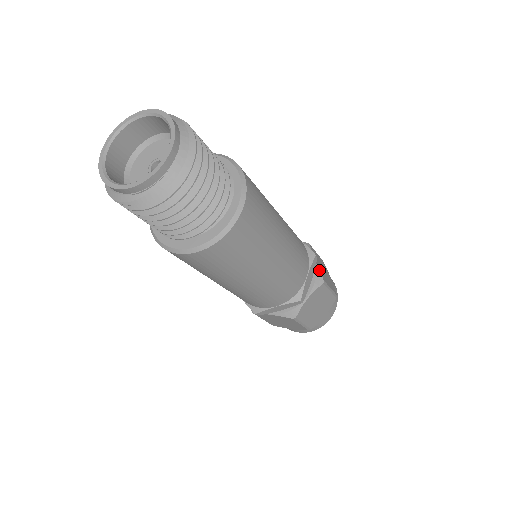
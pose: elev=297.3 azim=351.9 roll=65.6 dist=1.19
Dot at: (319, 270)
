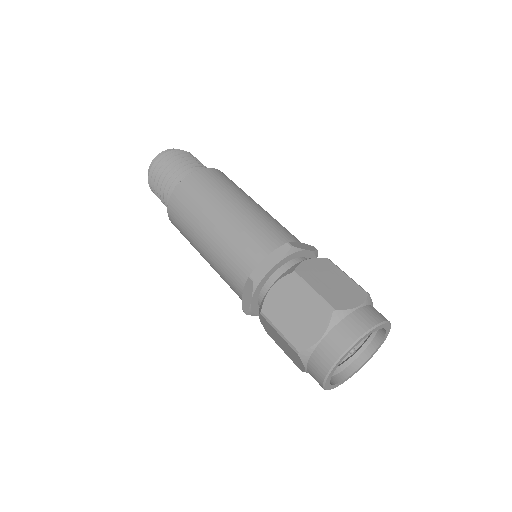
Dot at: (300, 265)
